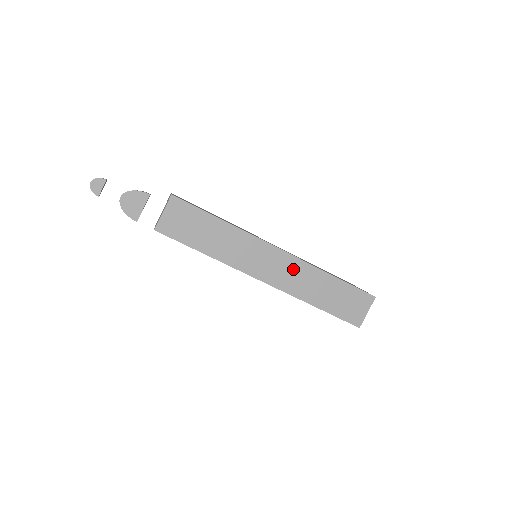
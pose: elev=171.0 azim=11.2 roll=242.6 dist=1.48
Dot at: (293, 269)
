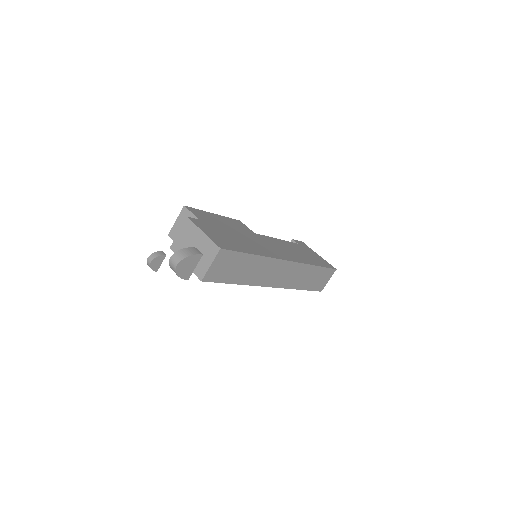
Dot at: (294, 271)
